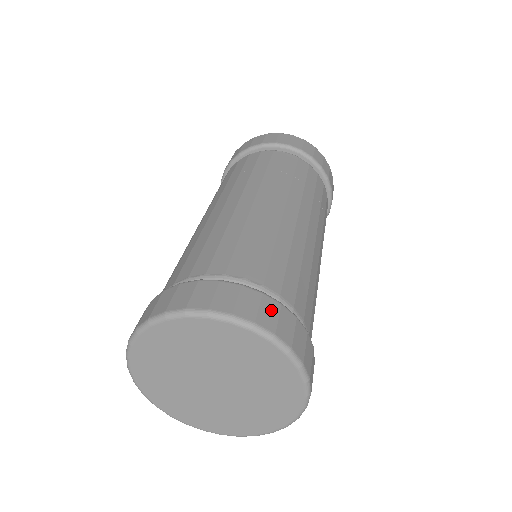
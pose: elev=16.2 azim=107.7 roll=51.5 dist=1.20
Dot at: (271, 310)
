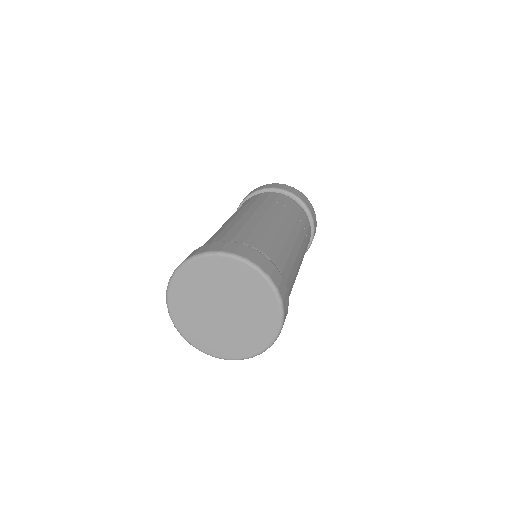
Dot at: (246, 250)
